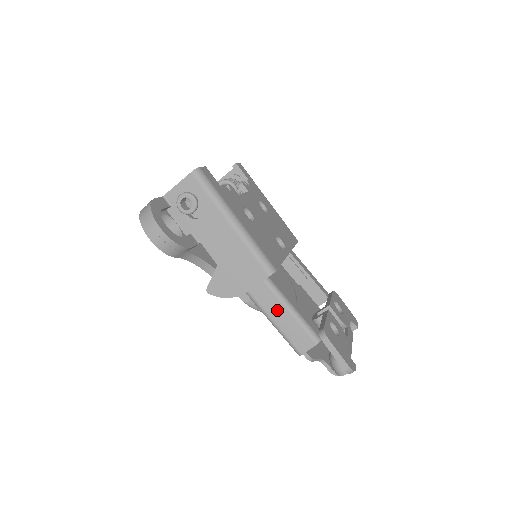
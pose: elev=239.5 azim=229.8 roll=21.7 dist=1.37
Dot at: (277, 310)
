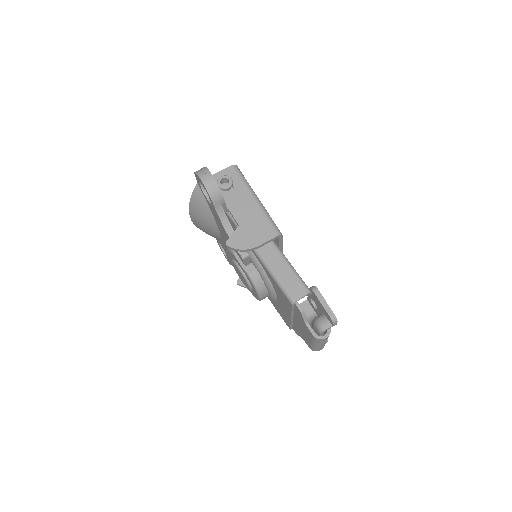
Dot at: (279, 265)
